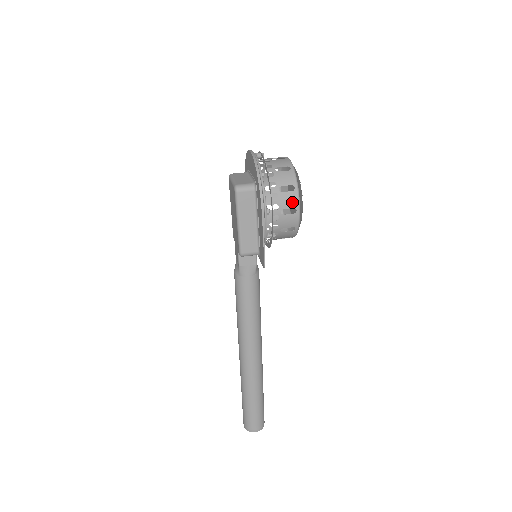
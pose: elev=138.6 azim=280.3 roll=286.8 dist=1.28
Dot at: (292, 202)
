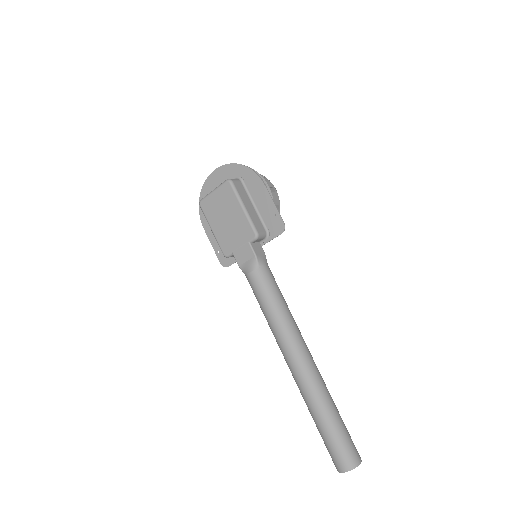
Dot at: (269, 183)
